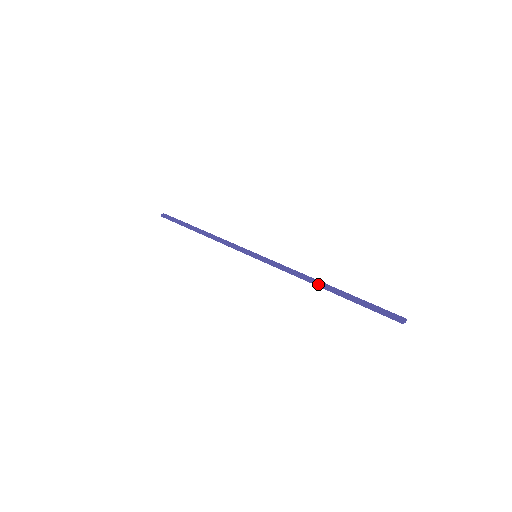
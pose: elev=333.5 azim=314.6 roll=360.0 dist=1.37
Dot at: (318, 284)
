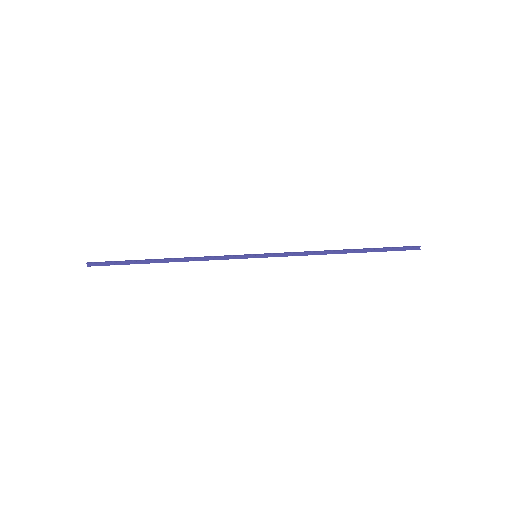
Dot at: occluded
